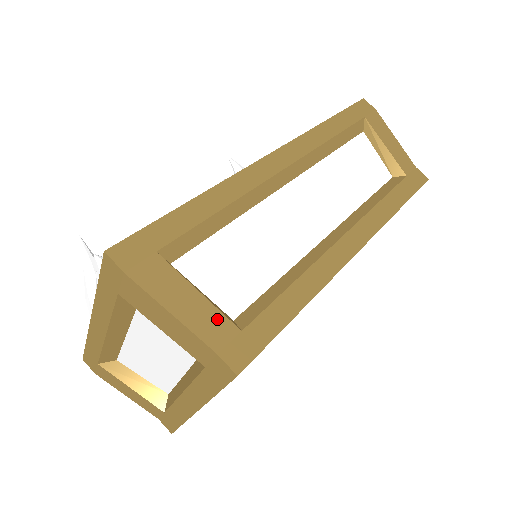
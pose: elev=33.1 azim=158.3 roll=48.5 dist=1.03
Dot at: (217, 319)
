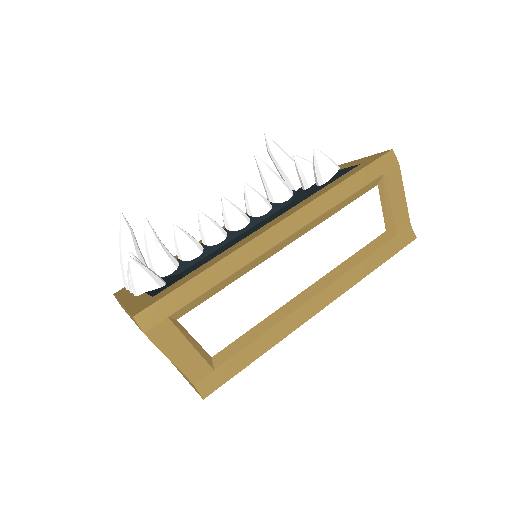
Dot at: (199, 363)
